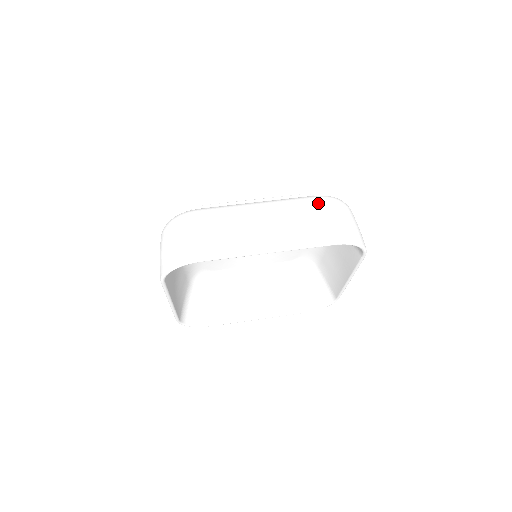
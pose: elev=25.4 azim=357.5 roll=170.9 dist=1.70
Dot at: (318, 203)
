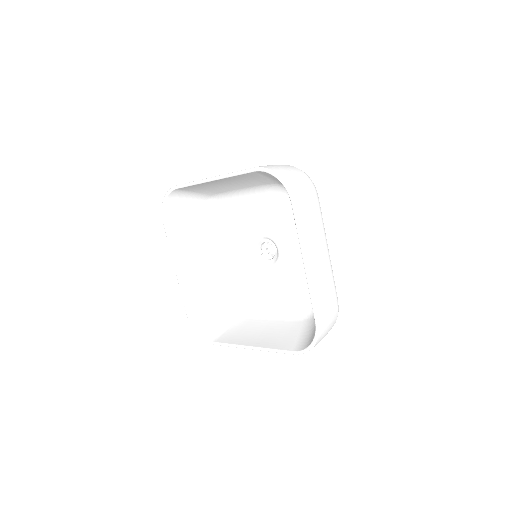
Dot at: occluded
